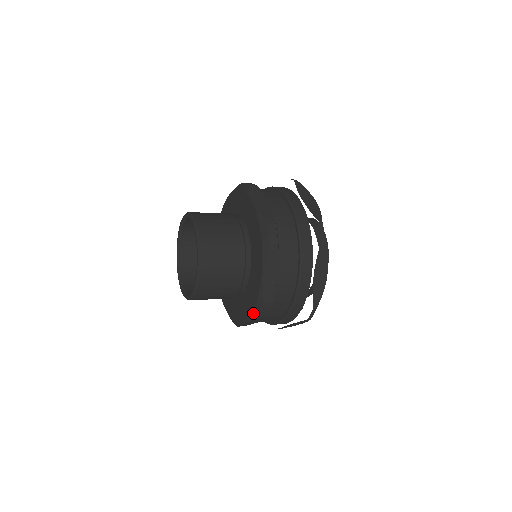
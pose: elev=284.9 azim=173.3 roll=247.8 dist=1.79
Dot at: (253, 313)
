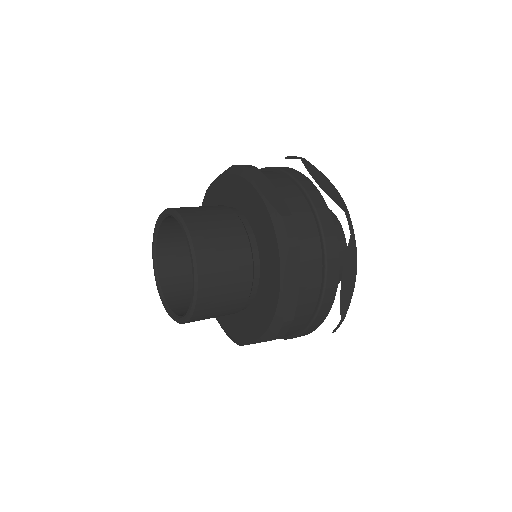
Dot at: (225, 332)
